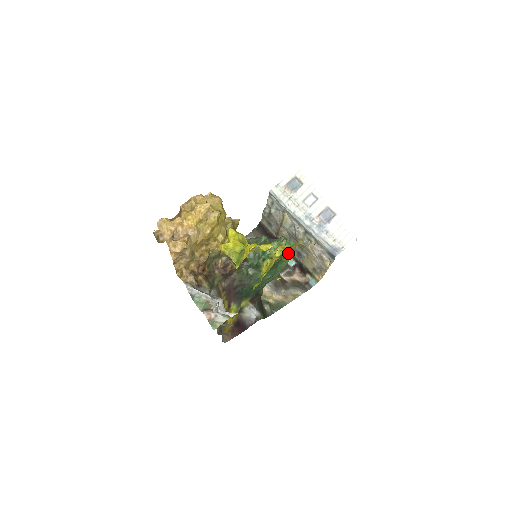
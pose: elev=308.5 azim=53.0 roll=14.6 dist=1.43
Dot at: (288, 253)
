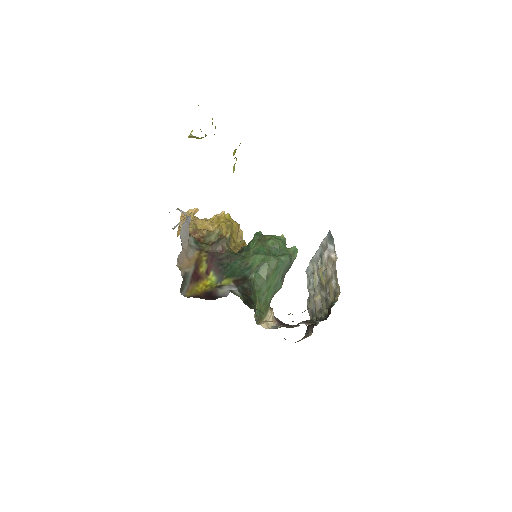
Dot at: (290, 254)
